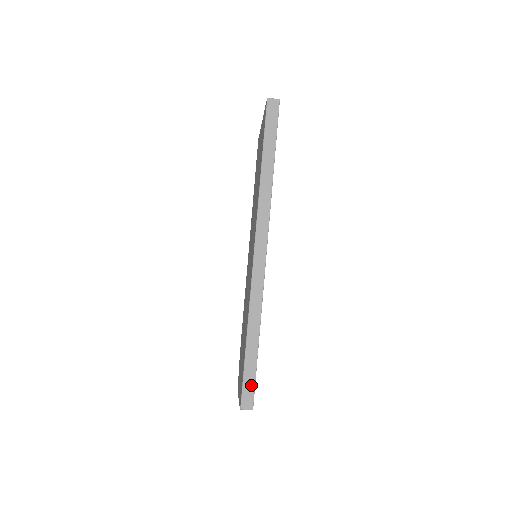
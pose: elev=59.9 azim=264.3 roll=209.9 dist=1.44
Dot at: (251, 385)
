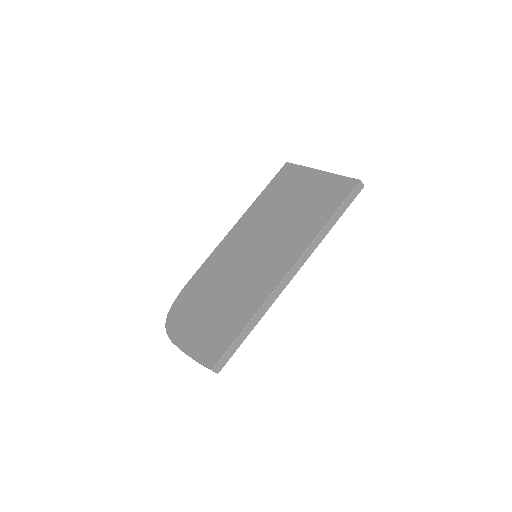
Dot at: (229, 356)
